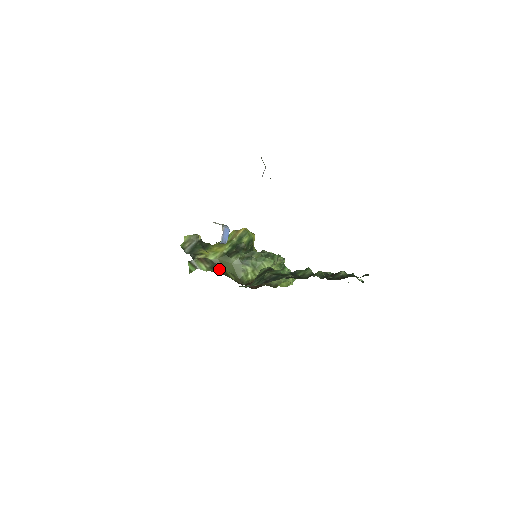
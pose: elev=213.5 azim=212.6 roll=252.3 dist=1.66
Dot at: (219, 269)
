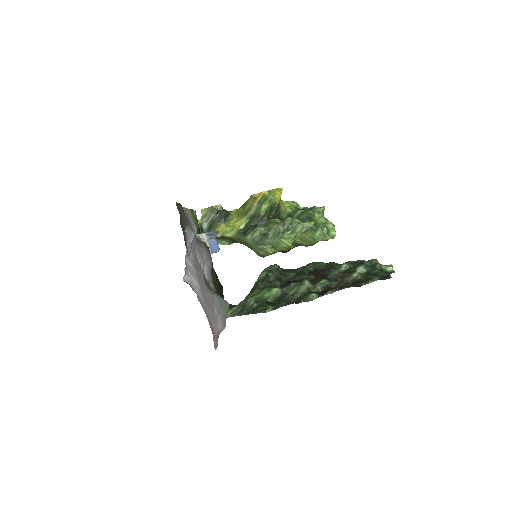
Dot at: (240, 243)
